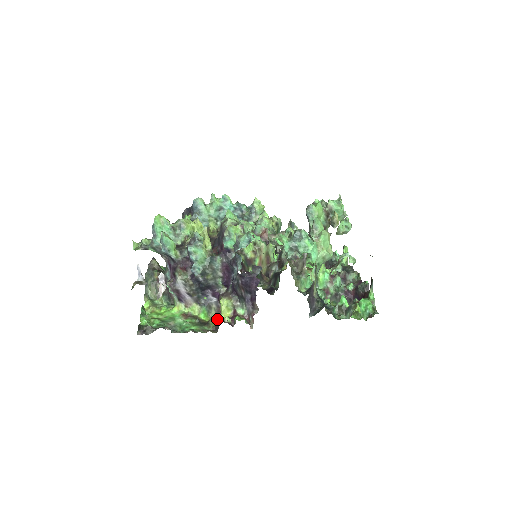
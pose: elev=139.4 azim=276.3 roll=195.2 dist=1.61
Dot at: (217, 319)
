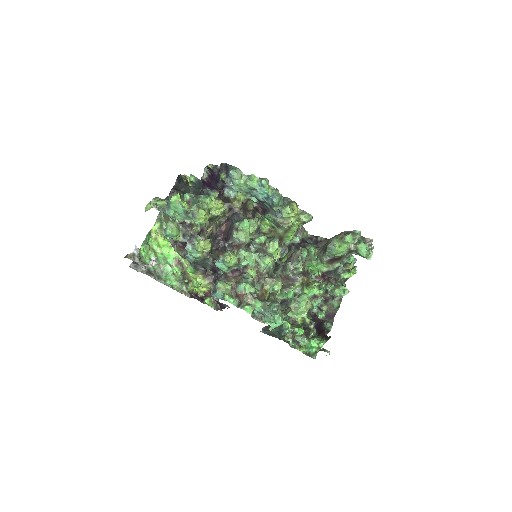
Dot at: (193, 292)
